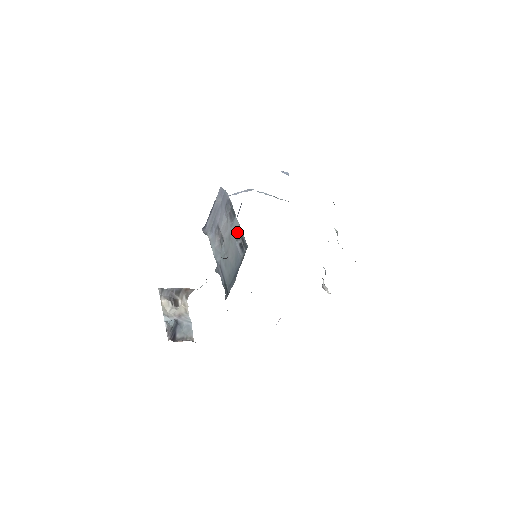
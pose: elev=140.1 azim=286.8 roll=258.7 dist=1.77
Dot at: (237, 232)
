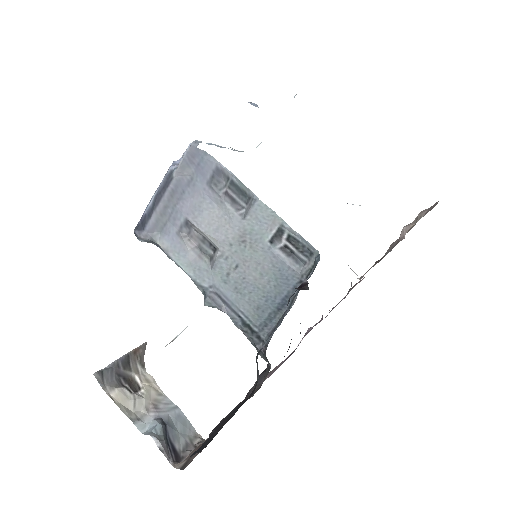
Dot at: (269, 228)
